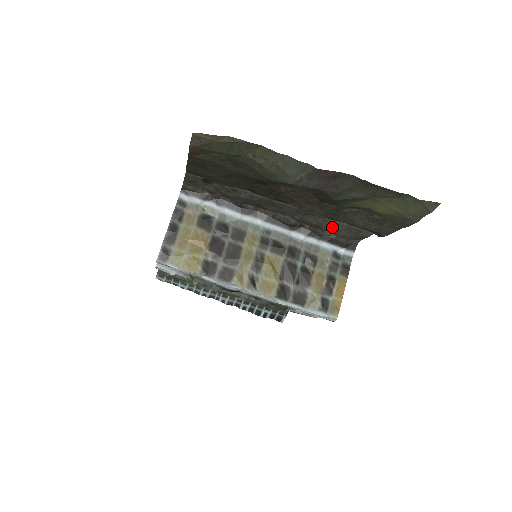
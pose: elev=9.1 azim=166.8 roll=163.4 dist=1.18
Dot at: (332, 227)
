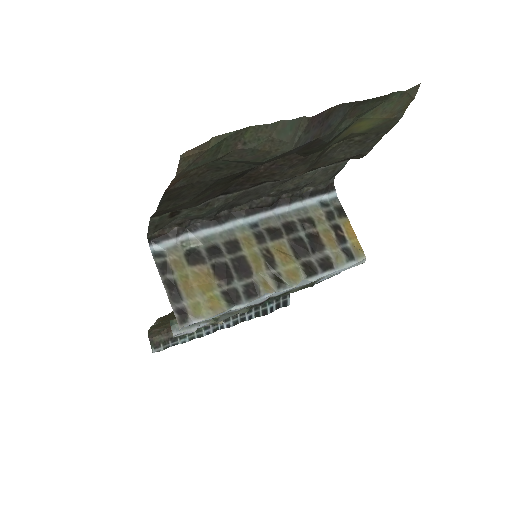
Dot at: (309, 180)
